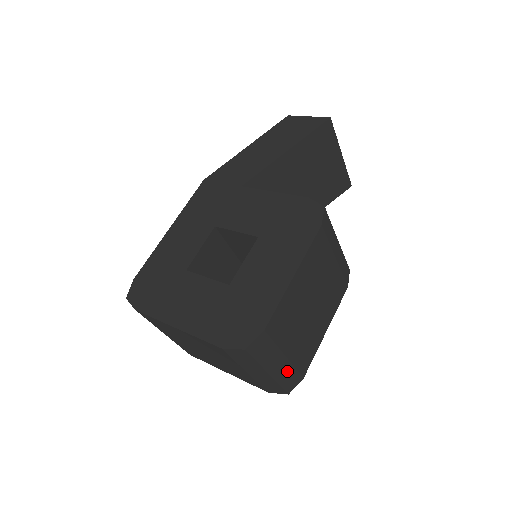
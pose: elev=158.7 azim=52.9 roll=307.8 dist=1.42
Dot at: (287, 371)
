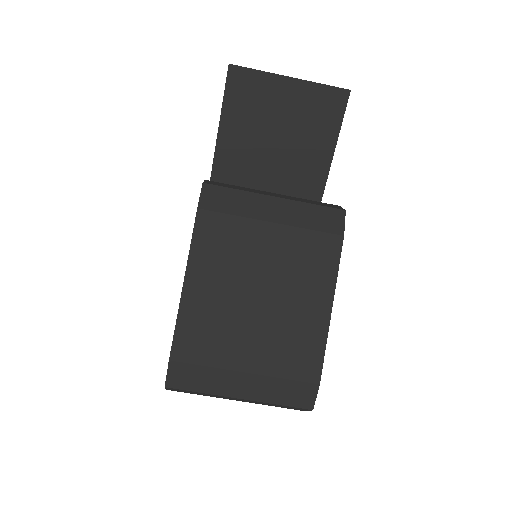
Dot at: (271, 386)
